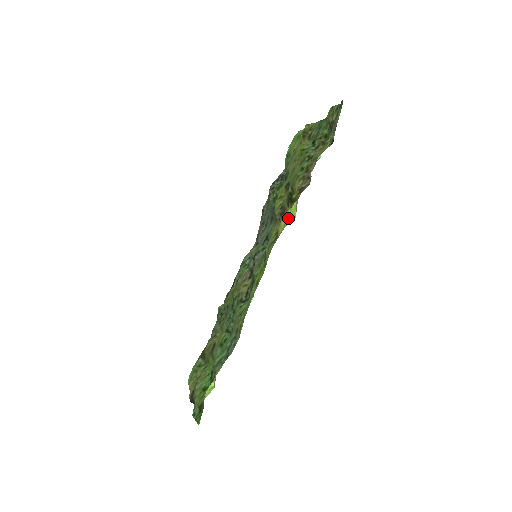
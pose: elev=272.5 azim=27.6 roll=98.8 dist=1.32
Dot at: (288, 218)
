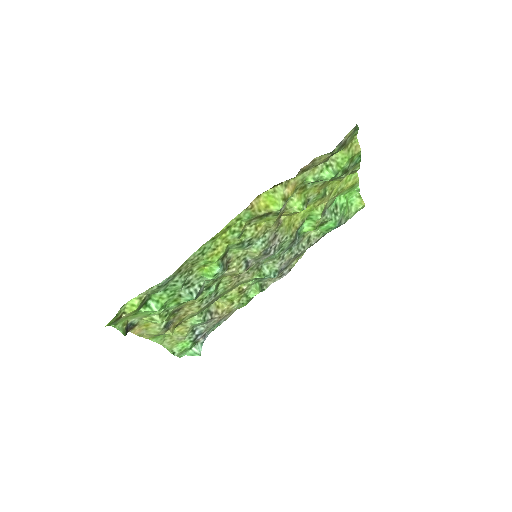
Dot at: (270, 203)
